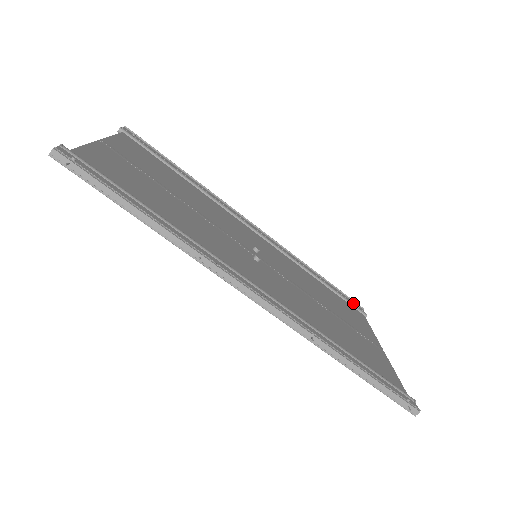
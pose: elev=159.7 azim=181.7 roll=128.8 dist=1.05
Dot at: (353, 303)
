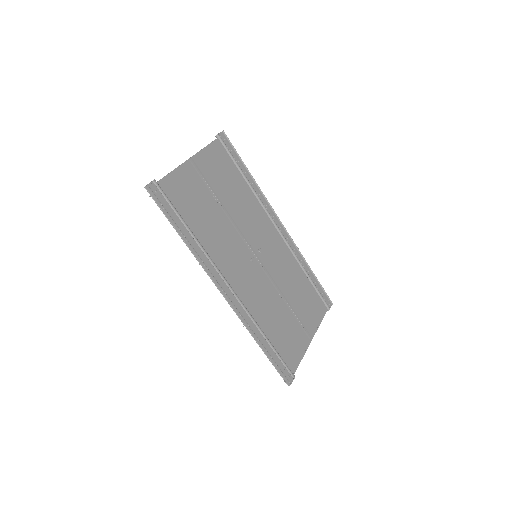
Dot at: (326, 298)
